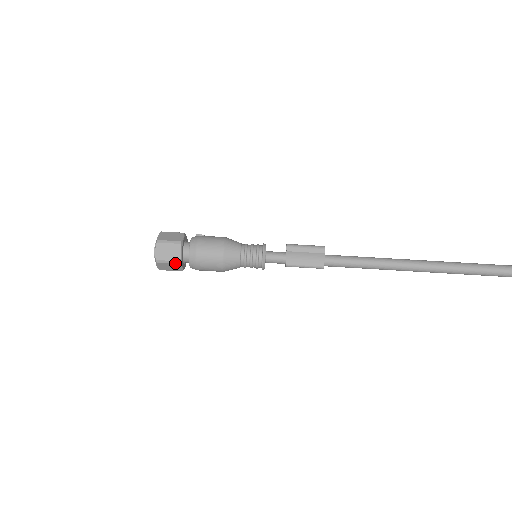
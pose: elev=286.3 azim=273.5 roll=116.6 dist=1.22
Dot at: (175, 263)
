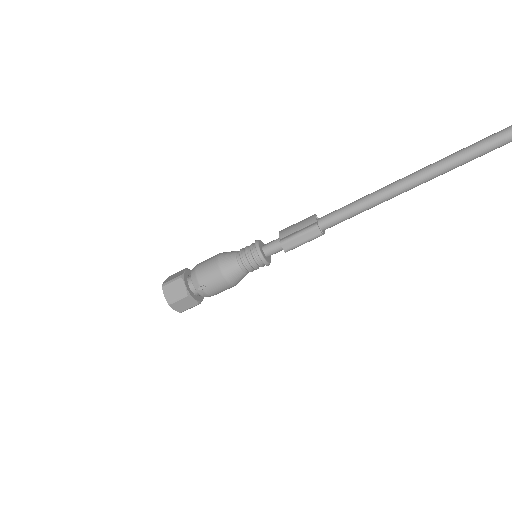
Dot at: occluded
